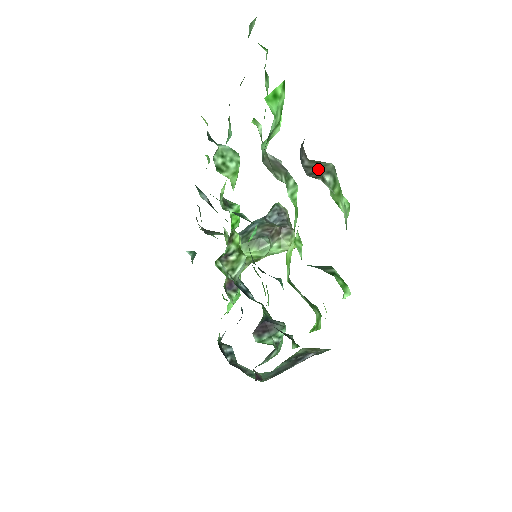
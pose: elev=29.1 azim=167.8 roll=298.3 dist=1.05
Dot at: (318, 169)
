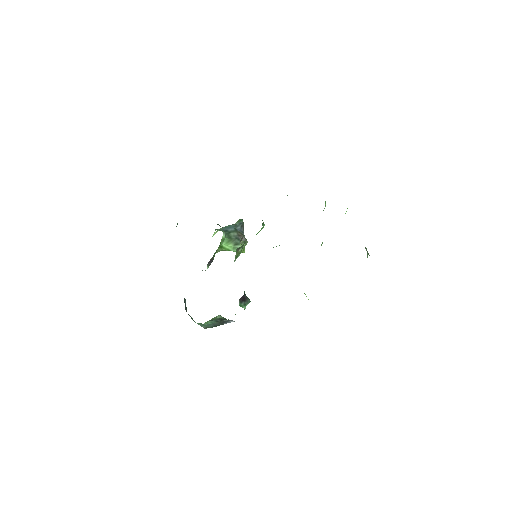
Dot at: (367, 251)
